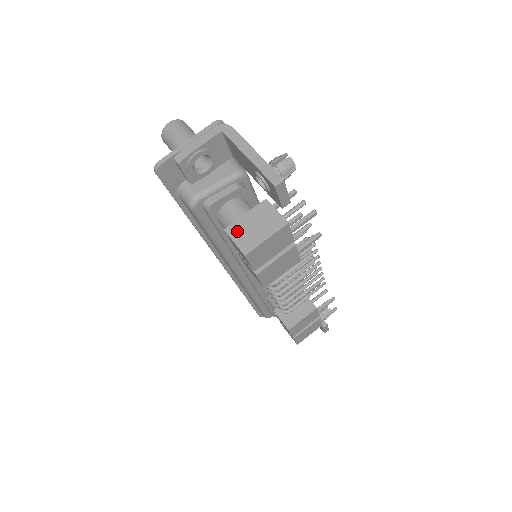
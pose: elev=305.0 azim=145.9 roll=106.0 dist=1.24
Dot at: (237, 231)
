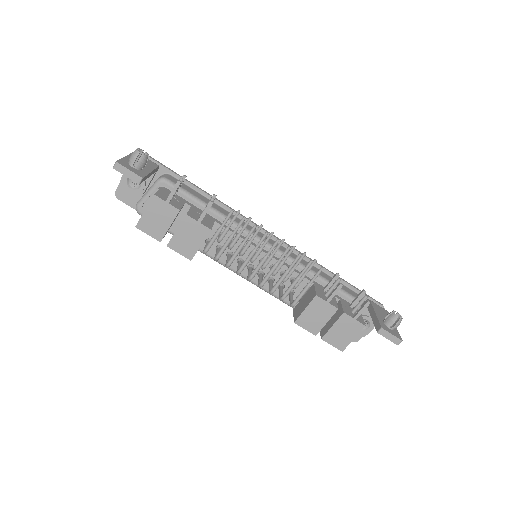
Dot at: occluded
